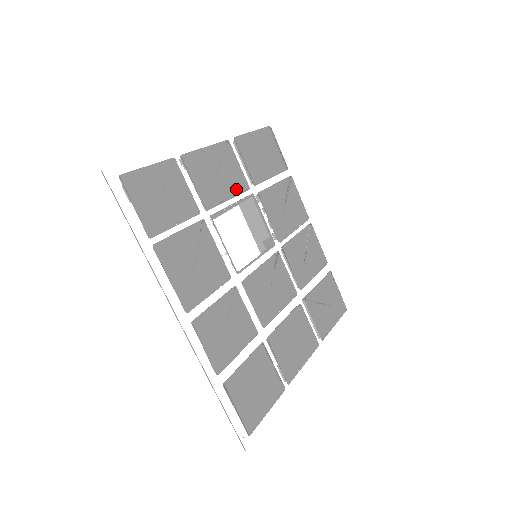
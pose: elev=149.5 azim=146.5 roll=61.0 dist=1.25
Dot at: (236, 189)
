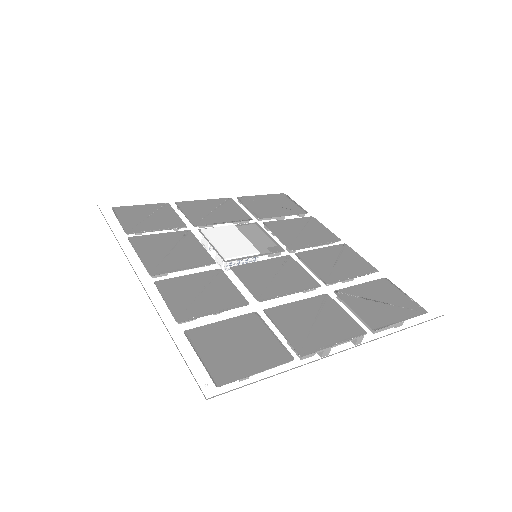
Dot at: (235, 219)
